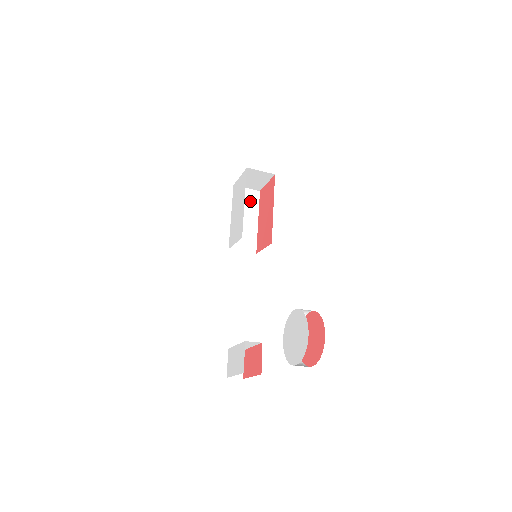
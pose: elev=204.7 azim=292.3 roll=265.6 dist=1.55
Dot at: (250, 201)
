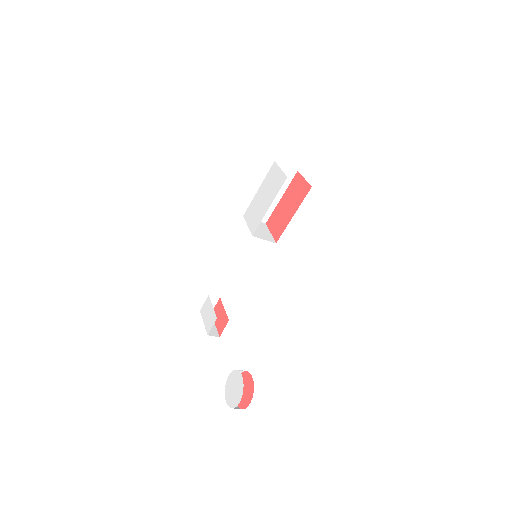
Dot at: occluded
